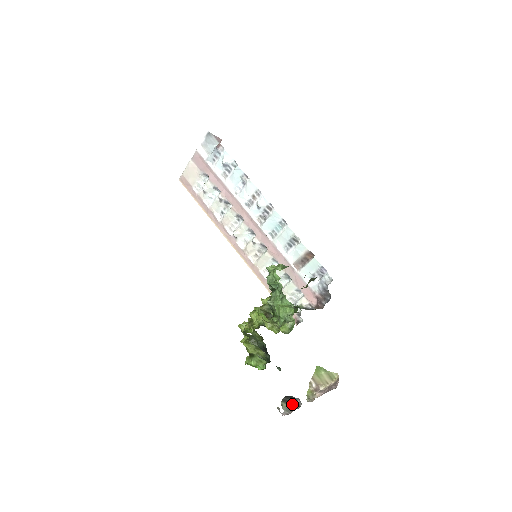
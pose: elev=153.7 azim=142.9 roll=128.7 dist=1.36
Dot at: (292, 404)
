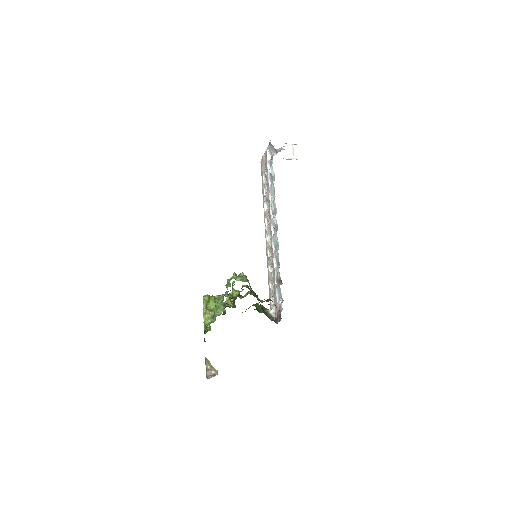
Dot at: occluded
